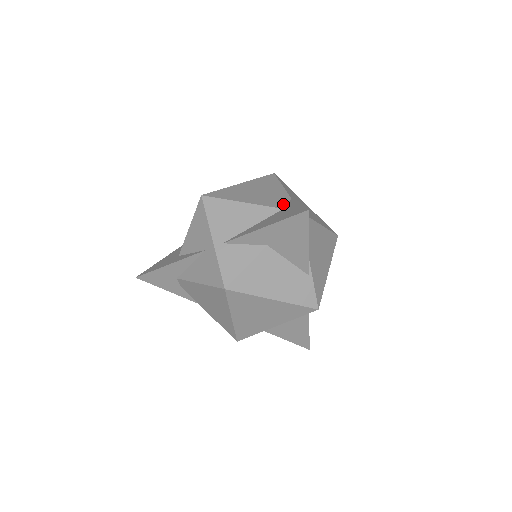
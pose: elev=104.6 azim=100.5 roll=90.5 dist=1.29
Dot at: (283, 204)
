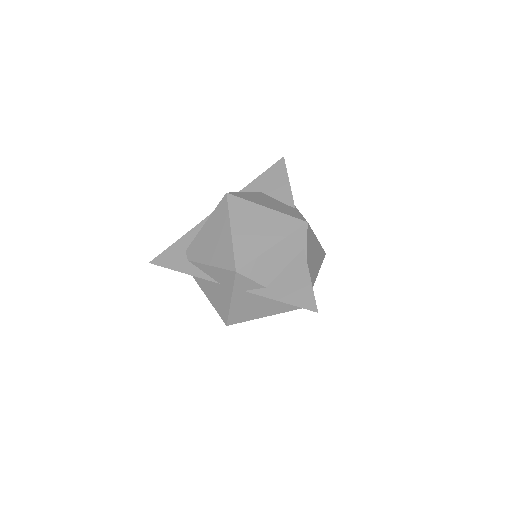
Dot at: occluded
